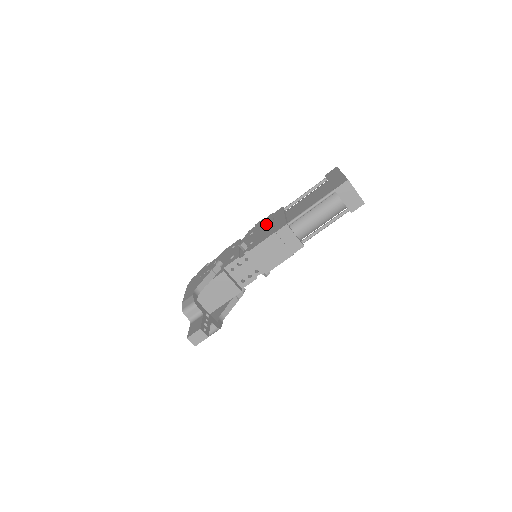
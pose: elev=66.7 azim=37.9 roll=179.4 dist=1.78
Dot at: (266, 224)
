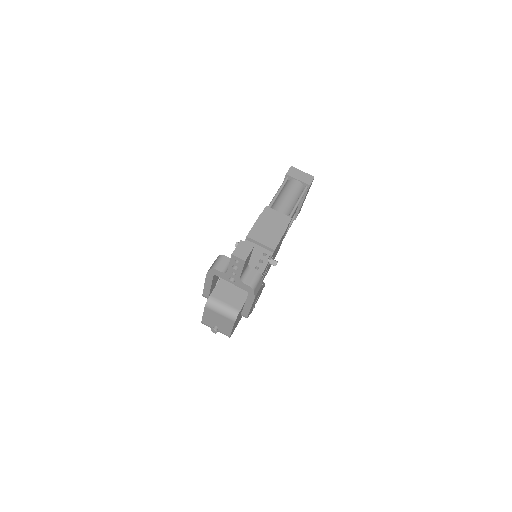
Dot at: occluded
